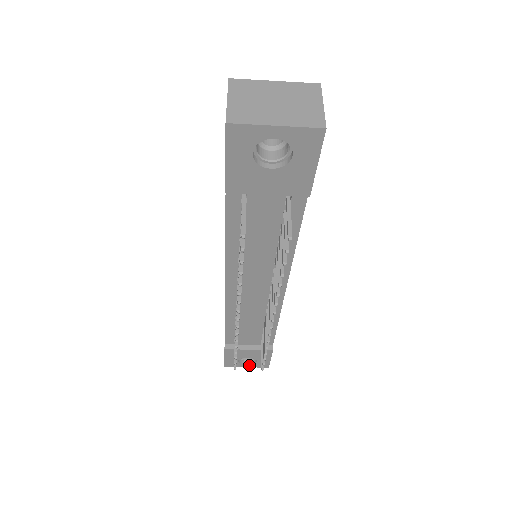
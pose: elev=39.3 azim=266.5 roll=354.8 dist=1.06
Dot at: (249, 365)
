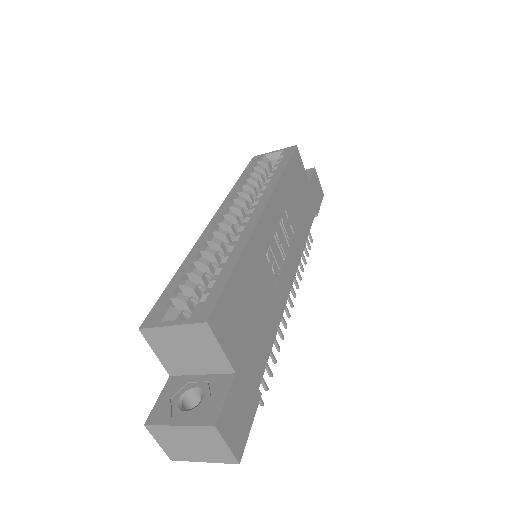
Dot at: occluded
